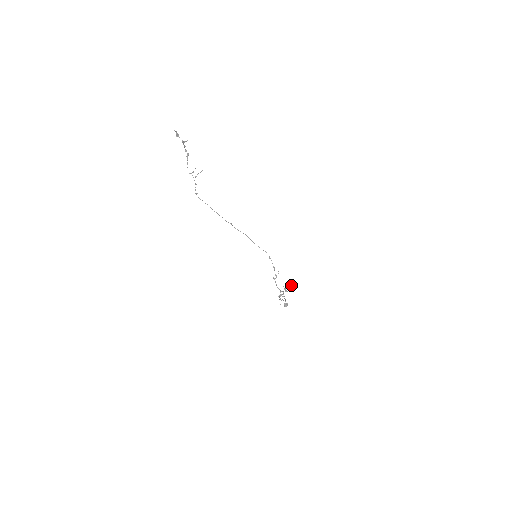
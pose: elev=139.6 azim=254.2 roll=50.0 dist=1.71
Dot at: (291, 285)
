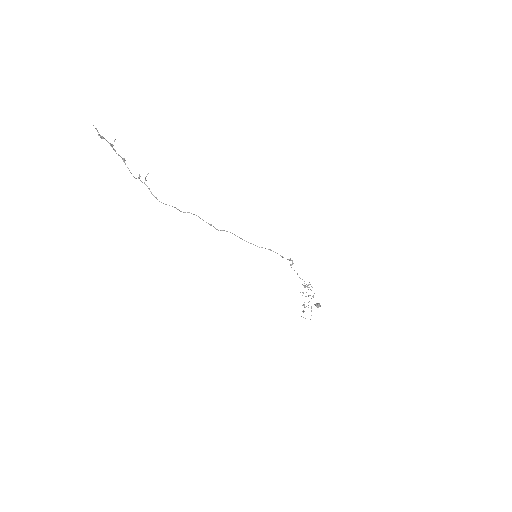
Dot at: occluded
